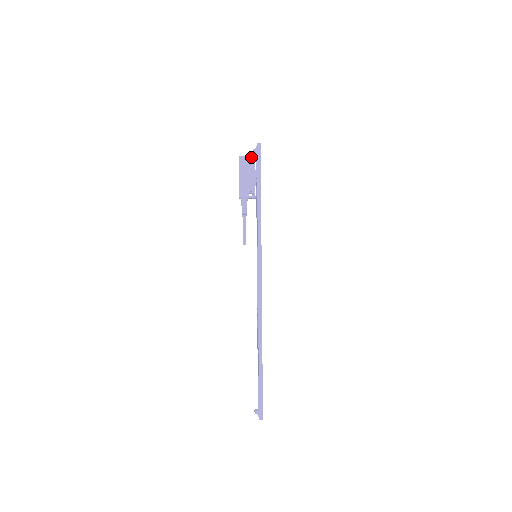
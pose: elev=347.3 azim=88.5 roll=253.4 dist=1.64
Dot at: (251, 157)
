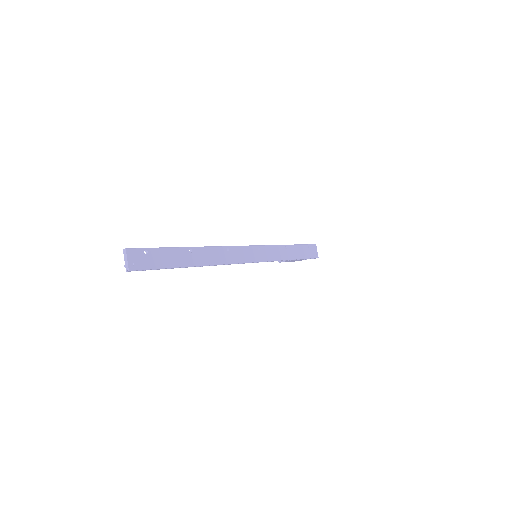
Dot at: occluded
